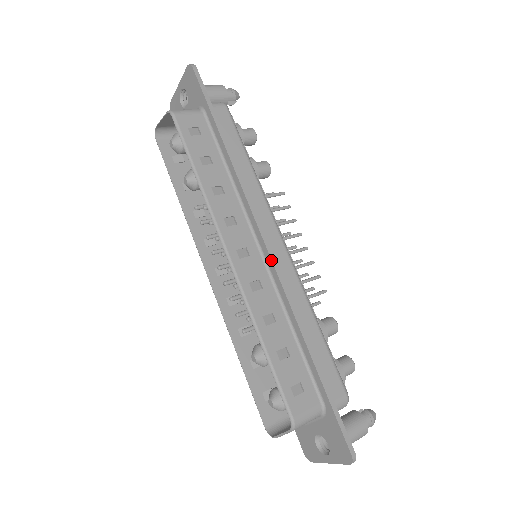
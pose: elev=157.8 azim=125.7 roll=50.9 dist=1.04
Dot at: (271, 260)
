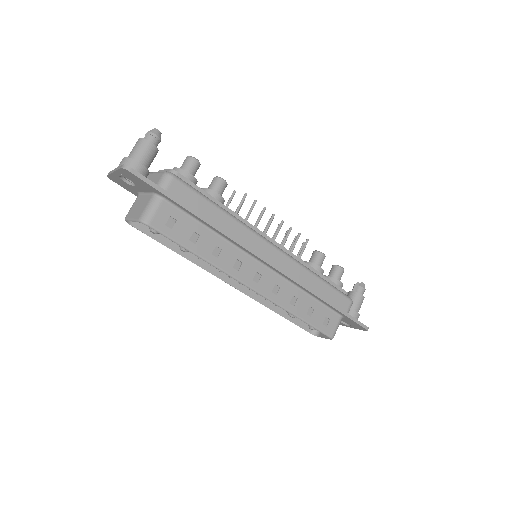
Dot at: (277, 270)
